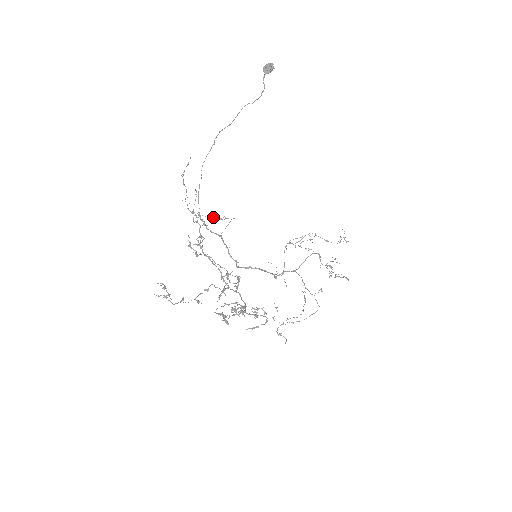
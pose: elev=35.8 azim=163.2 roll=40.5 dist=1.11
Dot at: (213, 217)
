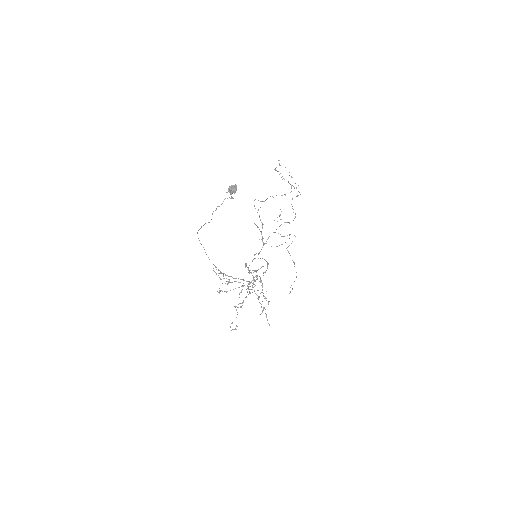
Dot at: occluded
